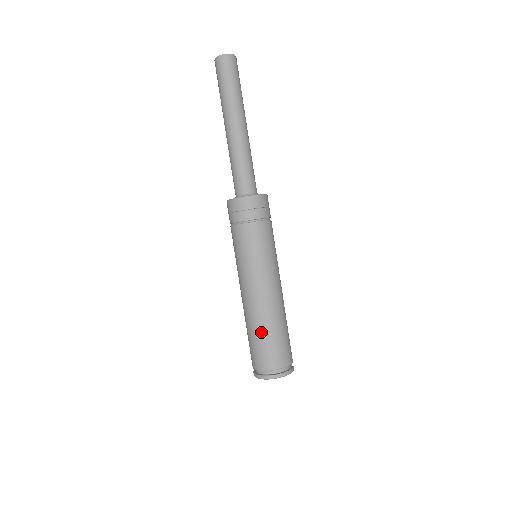
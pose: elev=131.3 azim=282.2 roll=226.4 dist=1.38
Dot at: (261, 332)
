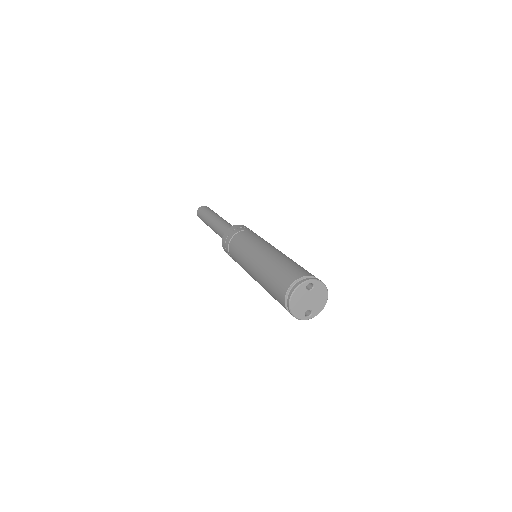
Dot at: (278, 264)
